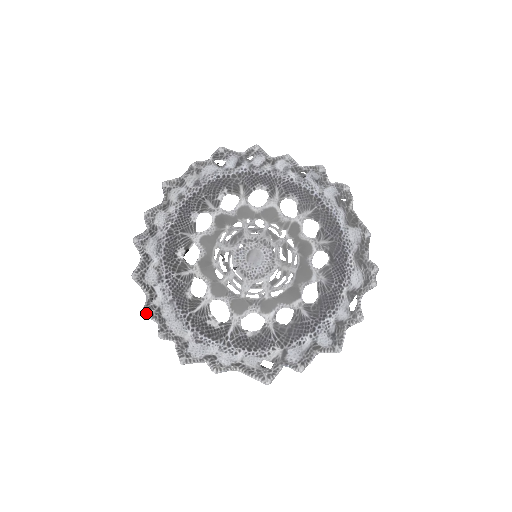
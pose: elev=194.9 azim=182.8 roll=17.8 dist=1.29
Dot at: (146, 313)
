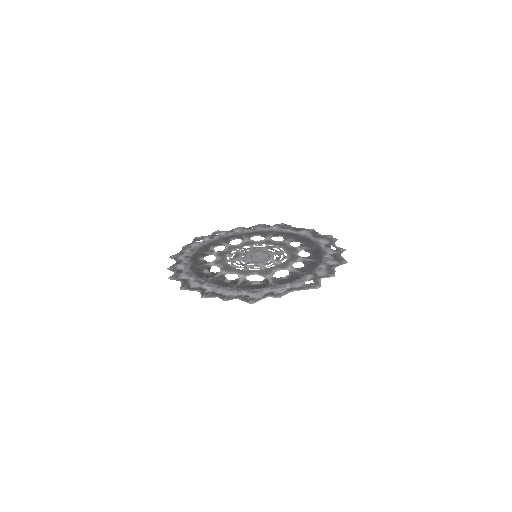
Dot at: (205, 297)
